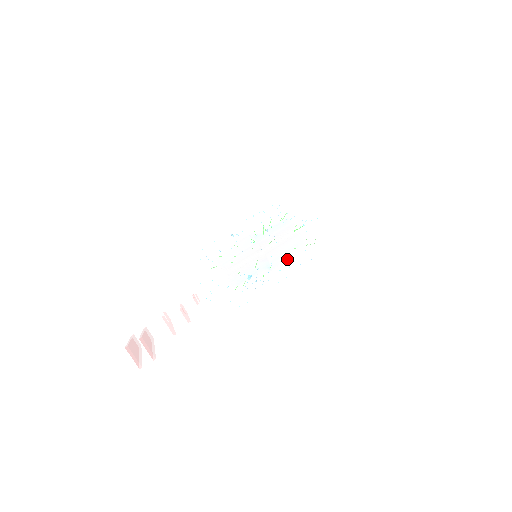
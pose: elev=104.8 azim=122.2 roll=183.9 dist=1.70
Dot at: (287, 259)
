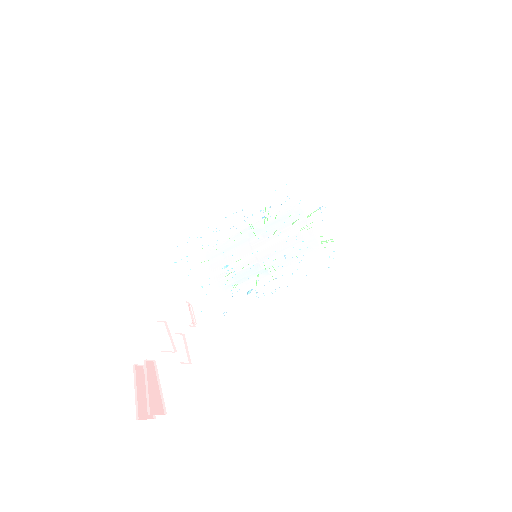
Dot at: occluded
